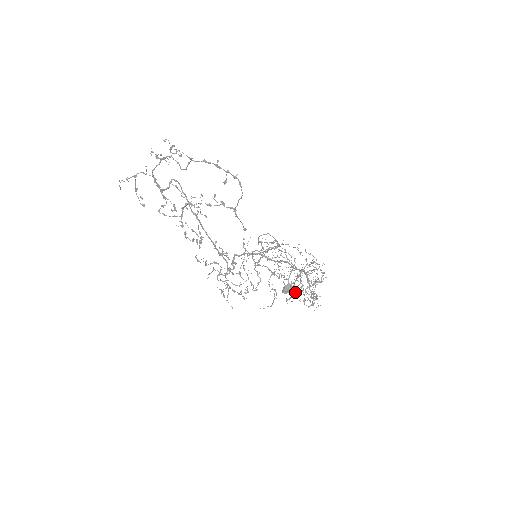
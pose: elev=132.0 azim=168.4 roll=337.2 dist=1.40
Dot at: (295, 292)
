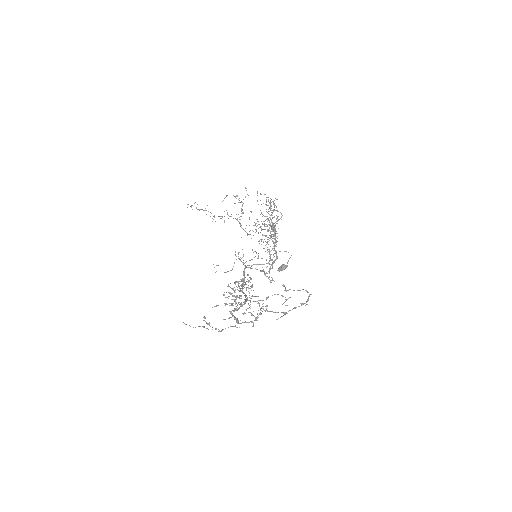
Dot at: occluded
